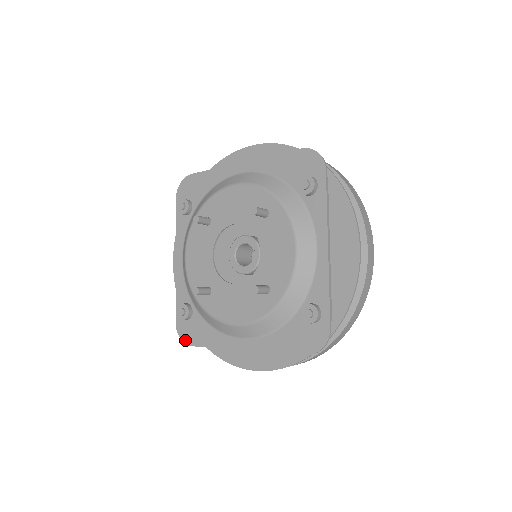
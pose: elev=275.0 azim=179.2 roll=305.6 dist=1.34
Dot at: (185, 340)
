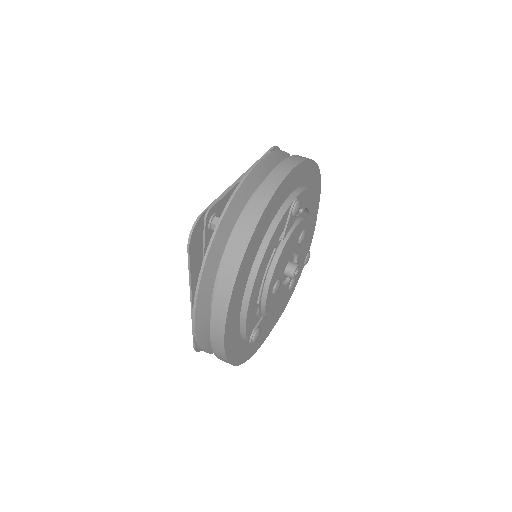
Dot at: (196, 348)
